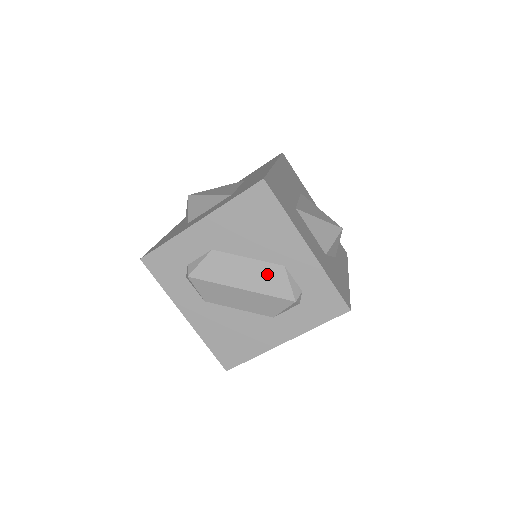
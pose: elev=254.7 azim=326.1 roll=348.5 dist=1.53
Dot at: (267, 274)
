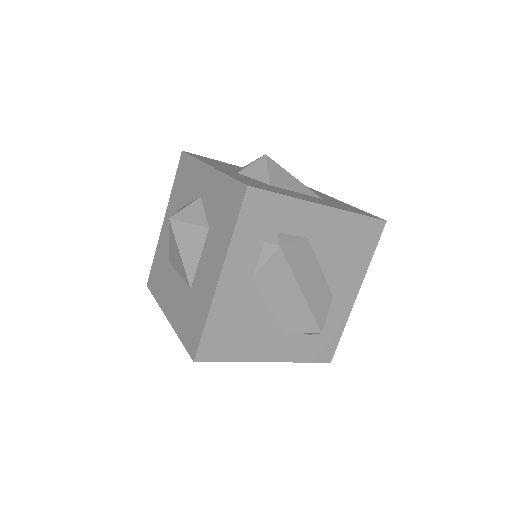
Dot at: (322, 294)
